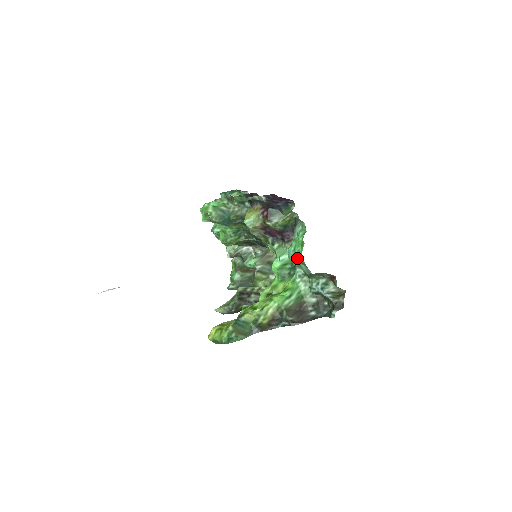
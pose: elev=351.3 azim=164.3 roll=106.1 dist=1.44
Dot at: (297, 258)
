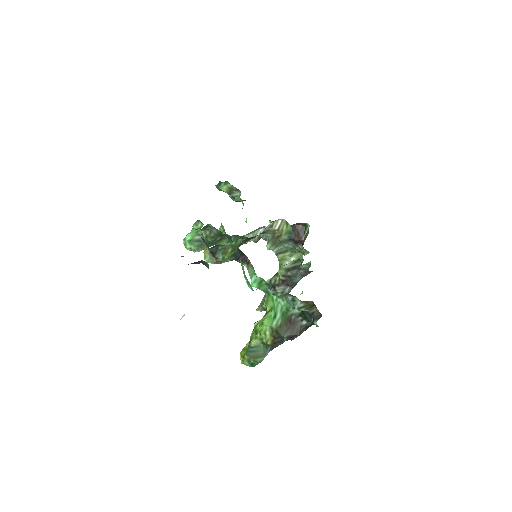
Dot at: (253, 290)
